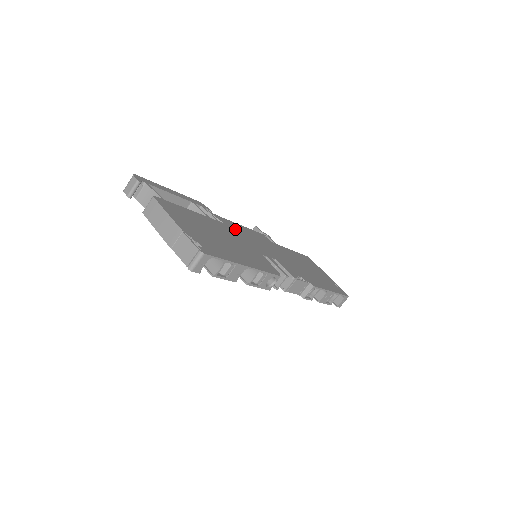
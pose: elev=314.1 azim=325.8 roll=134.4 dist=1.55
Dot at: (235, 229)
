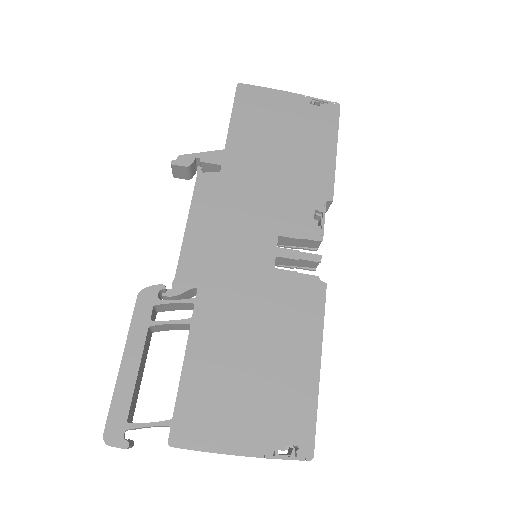
Dot at: (208, 268)
